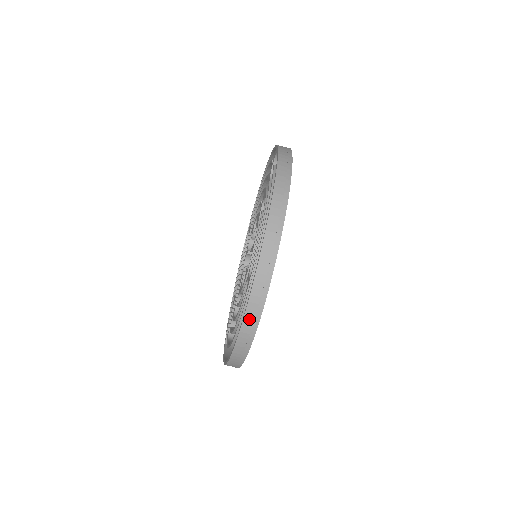
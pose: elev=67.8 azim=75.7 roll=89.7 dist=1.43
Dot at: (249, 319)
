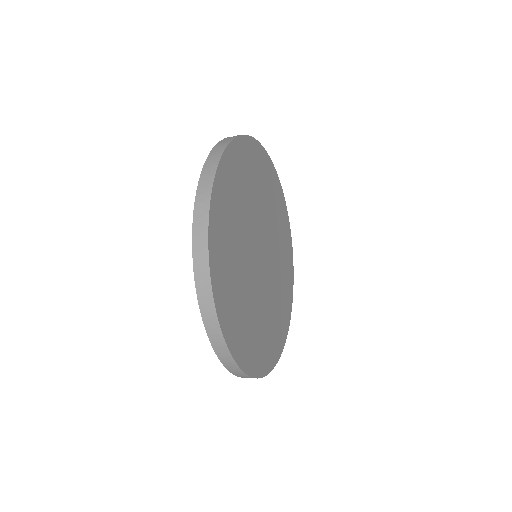
Dot at: occluded
